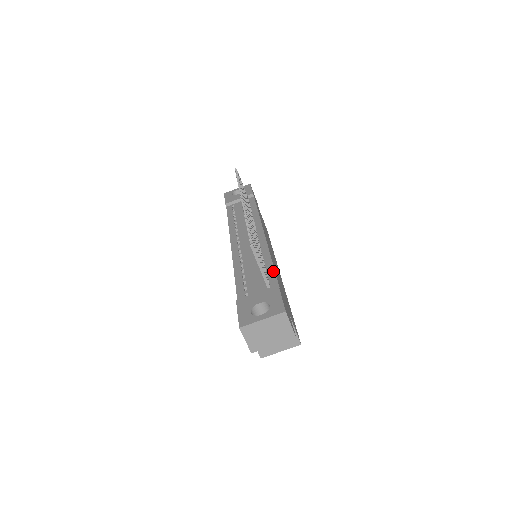
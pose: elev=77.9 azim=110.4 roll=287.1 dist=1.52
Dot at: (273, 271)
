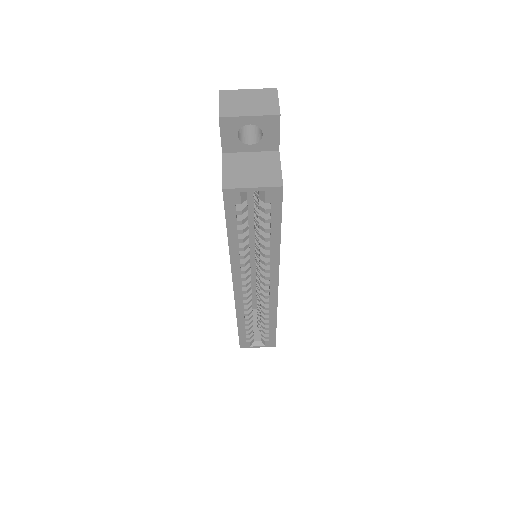
Dot at: occluded
